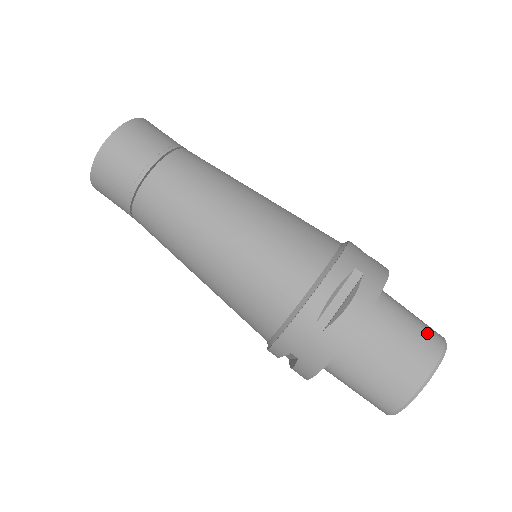
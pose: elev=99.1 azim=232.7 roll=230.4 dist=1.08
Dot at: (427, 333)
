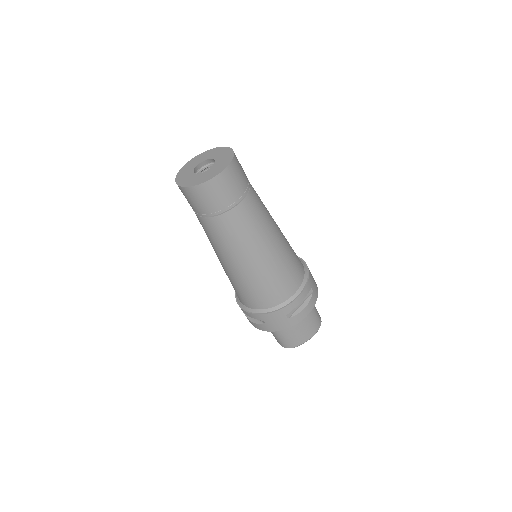
Dot at: (318, 317)
